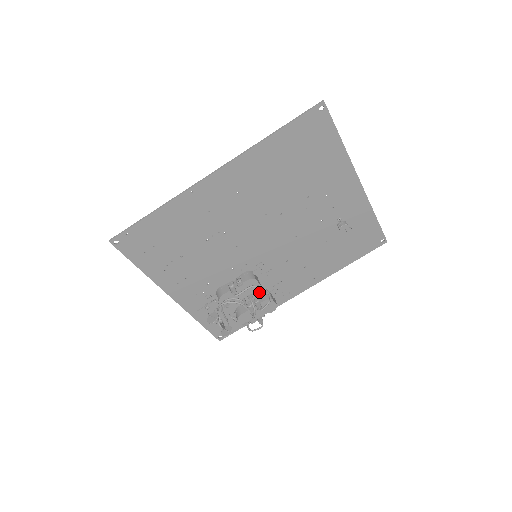
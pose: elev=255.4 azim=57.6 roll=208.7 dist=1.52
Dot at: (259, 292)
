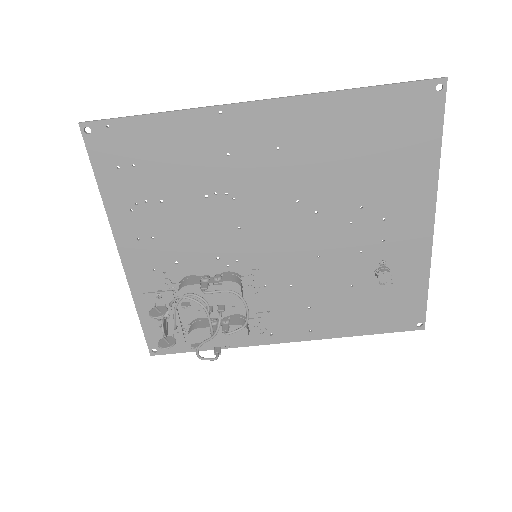
Dot at: (234, 312)
